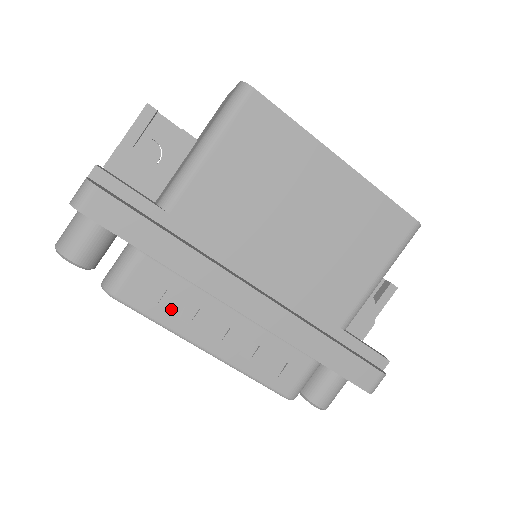
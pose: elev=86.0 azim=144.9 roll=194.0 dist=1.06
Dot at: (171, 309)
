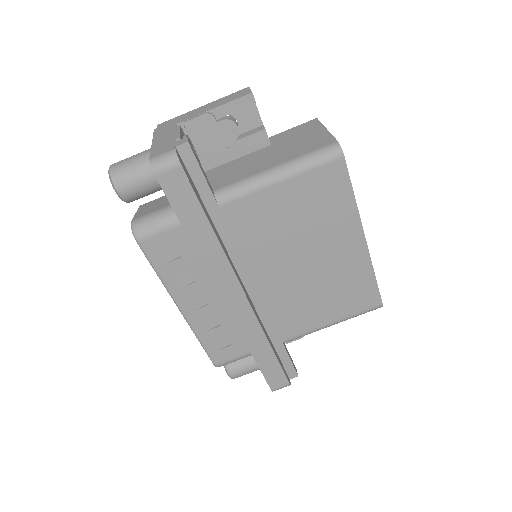
Dot at: (175, 271)
